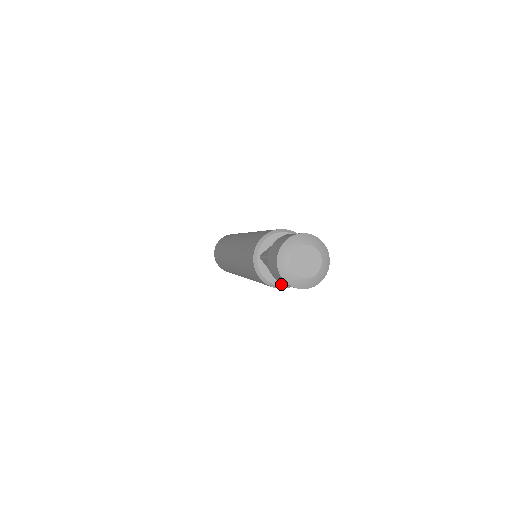
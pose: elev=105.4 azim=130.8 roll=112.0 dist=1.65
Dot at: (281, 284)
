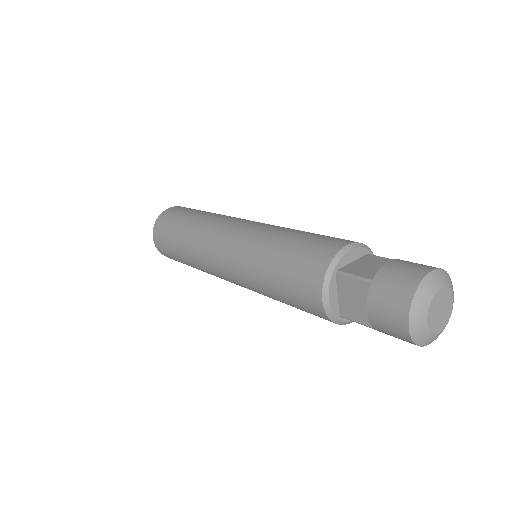
Dot at: occluded
